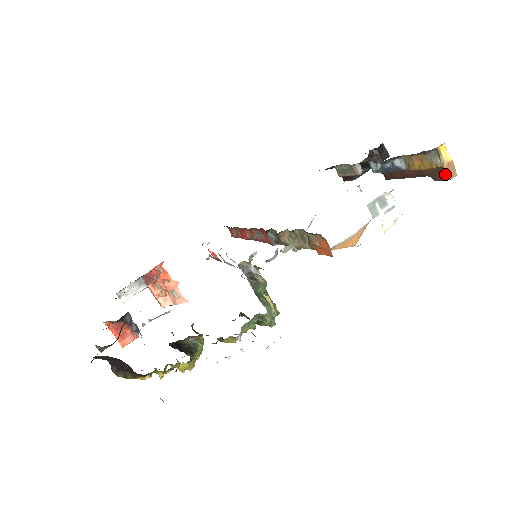
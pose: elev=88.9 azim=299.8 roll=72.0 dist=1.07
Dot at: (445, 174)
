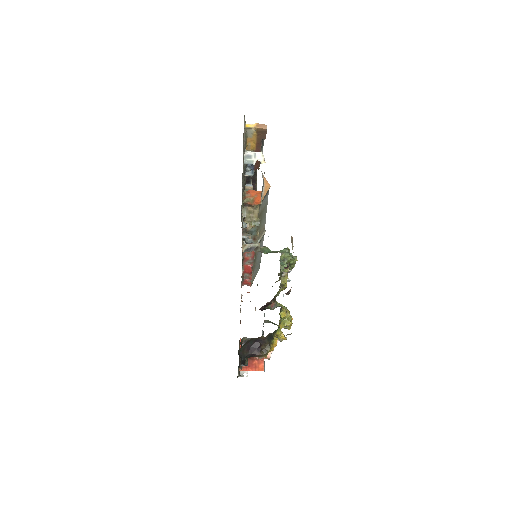
Dot at: (262, 130)
